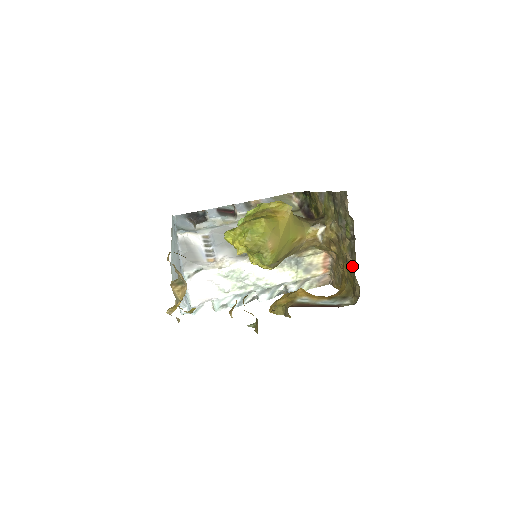
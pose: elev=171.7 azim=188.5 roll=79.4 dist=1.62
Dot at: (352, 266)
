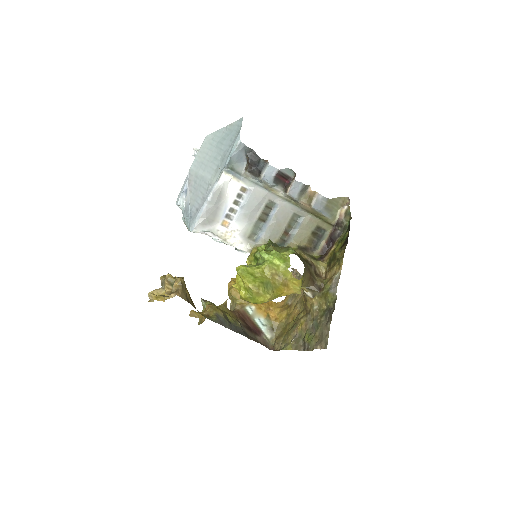
Dot at: (291, 337)
